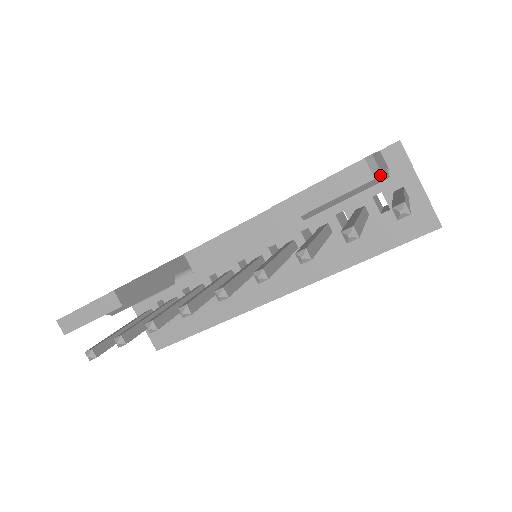
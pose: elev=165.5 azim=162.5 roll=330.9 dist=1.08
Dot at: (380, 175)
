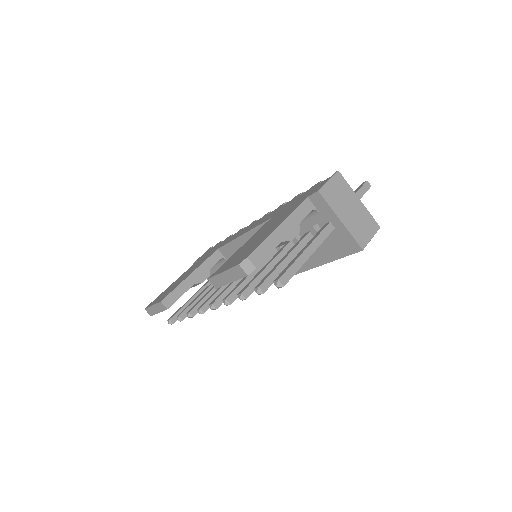
Dot at: occluded
